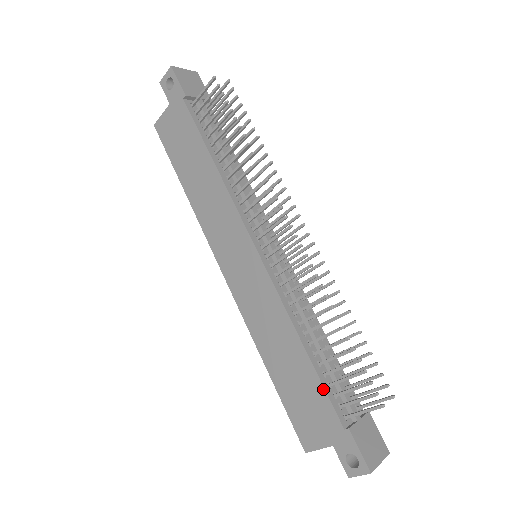
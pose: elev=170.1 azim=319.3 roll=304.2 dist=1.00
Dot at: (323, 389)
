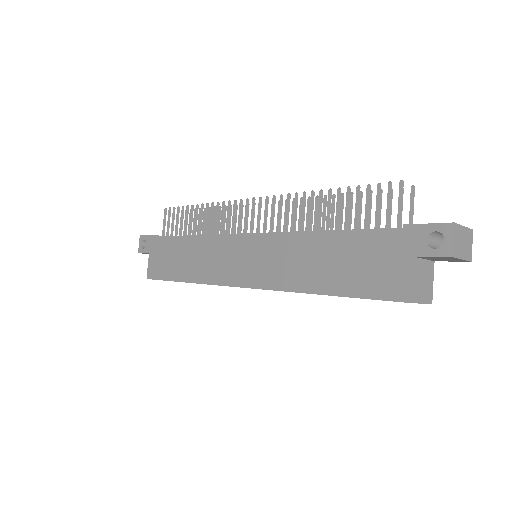
Dot at: (360, 234)
